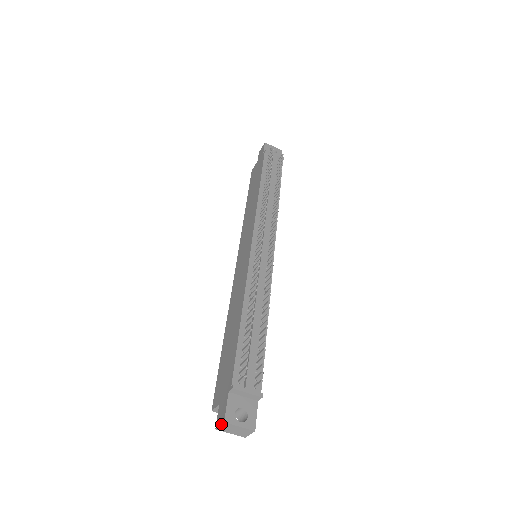
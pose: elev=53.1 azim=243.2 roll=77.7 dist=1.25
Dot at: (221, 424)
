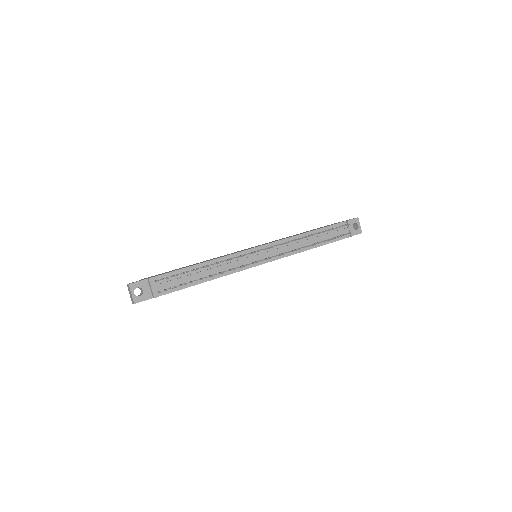
Dot at: (128, 284)
